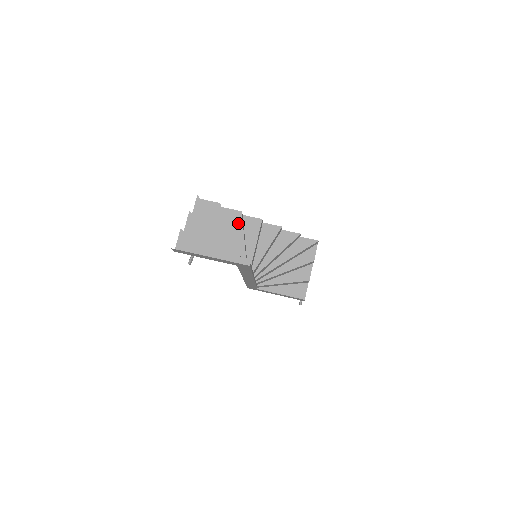
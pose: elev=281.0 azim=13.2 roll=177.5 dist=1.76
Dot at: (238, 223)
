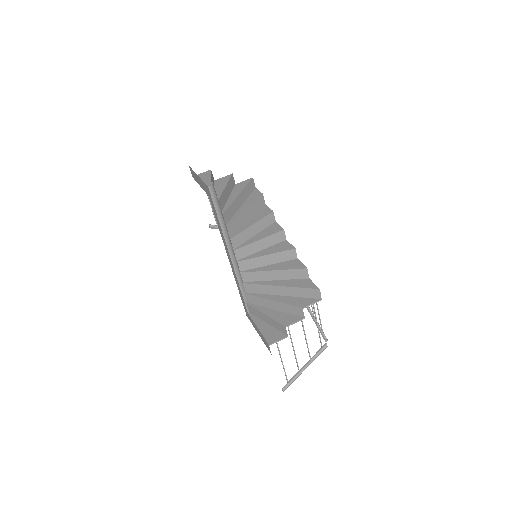
Dot at: (262, 215)
